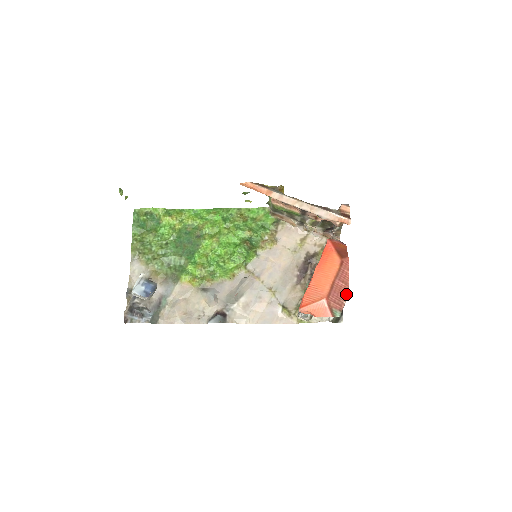
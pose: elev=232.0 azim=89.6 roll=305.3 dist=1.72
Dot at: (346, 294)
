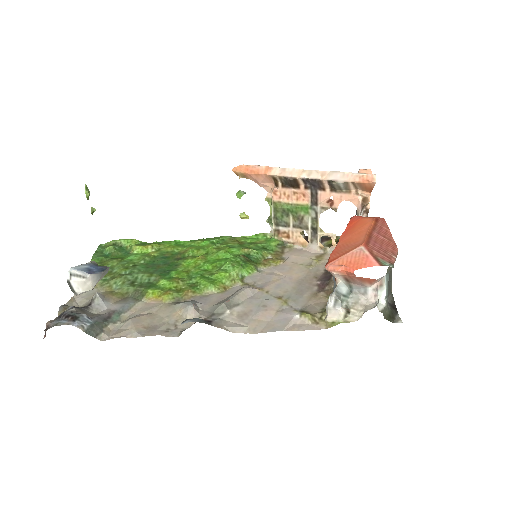
Dot at: (393, 250)
